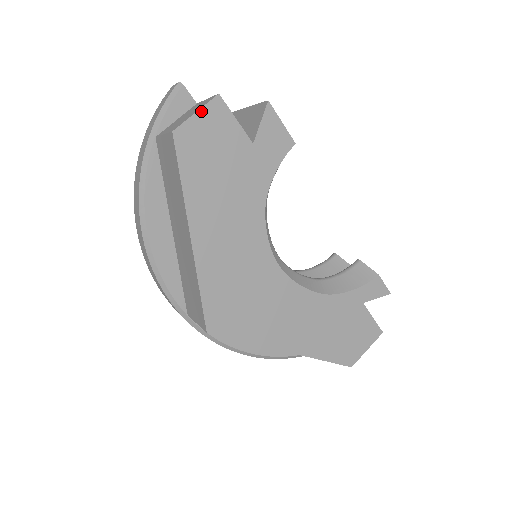
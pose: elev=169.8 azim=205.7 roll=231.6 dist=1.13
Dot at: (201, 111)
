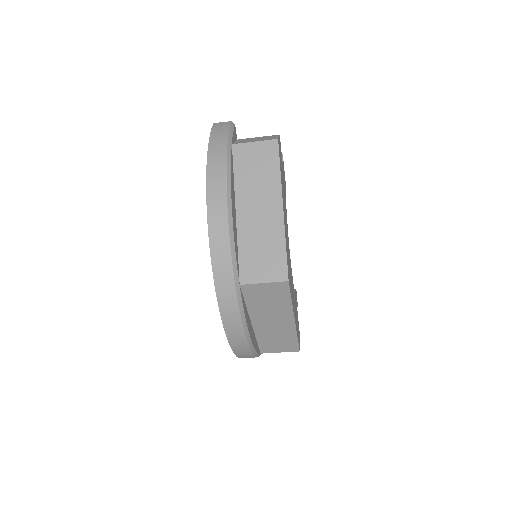
Dot at: (279, 138)
